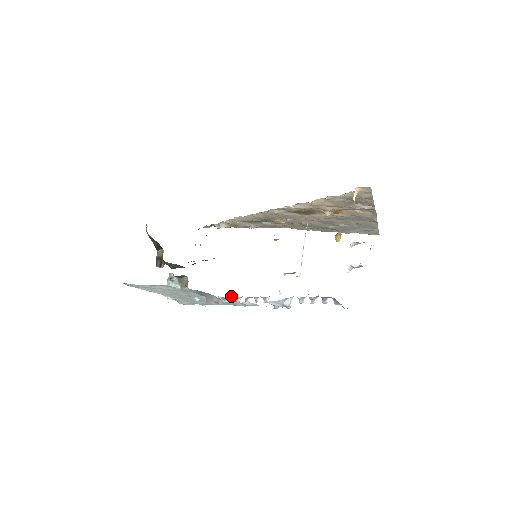
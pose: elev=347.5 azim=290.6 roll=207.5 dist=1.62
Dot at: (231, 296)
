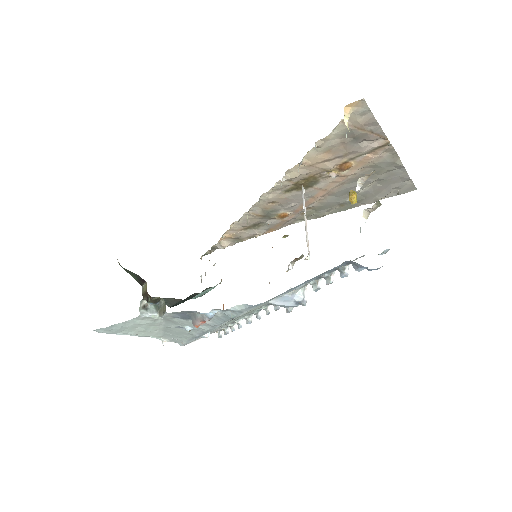
Dot at: occluded
